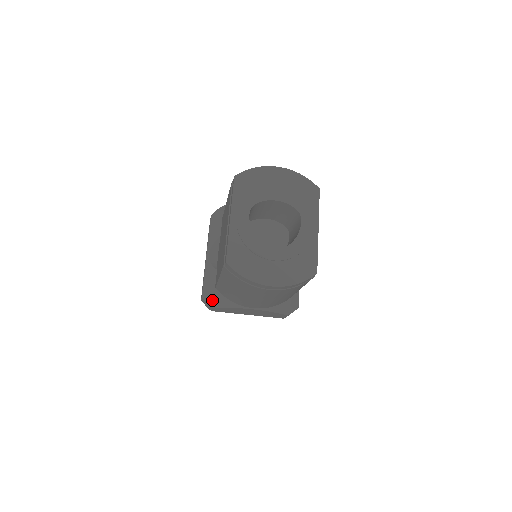
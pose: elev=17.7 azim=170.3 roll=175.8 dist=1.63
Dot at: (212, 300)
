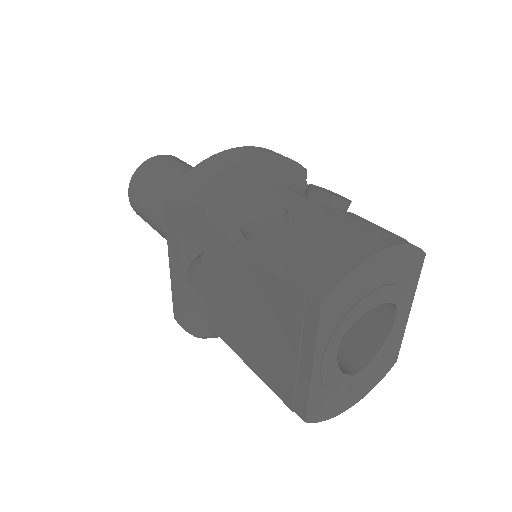
Dot at: (204, 336)
